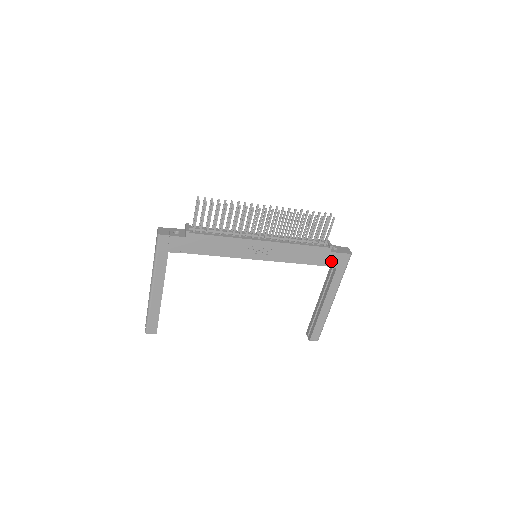
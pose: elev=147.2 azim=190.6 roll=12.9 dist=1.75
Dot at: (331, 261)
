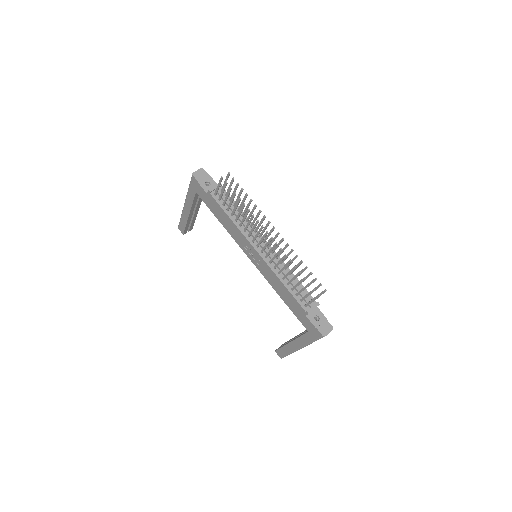
Dot at: (305, 322)
